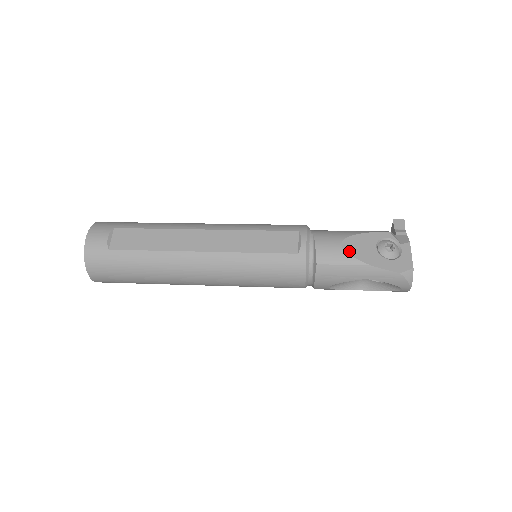
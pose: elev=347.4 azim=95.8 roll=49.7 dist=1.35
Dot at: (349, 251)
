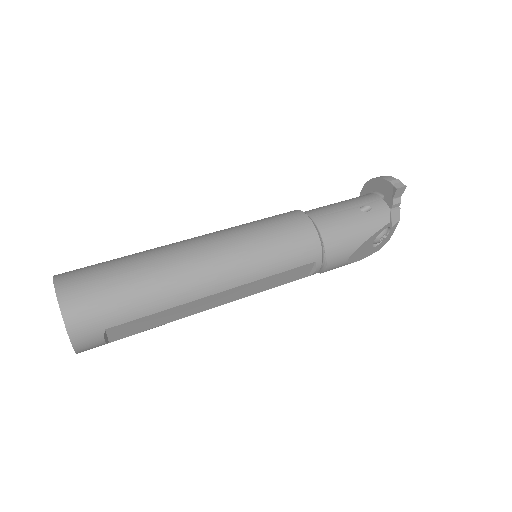
Dot at: (351, 261)
